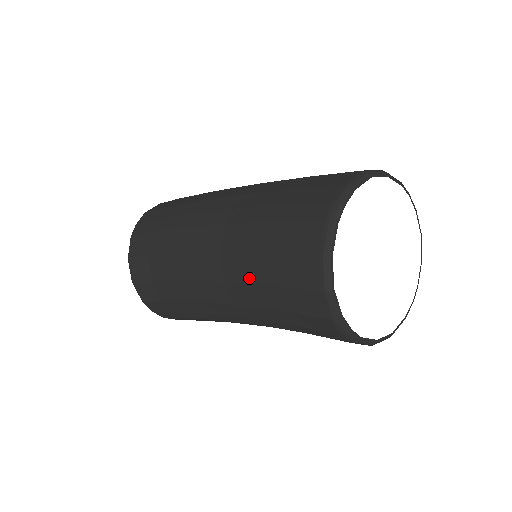
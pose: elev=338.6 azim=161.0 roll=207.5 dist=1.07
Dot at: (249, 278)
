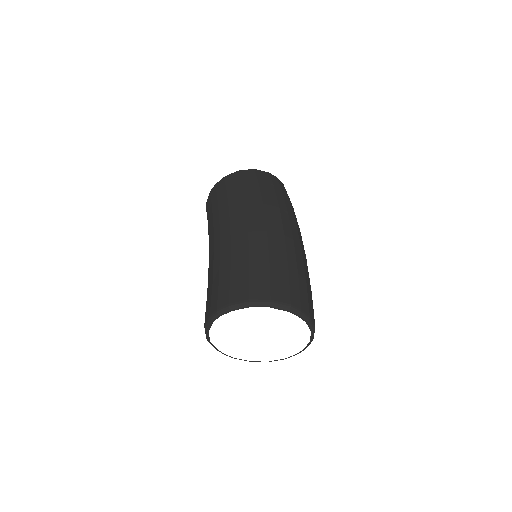
Dot at: occluded
